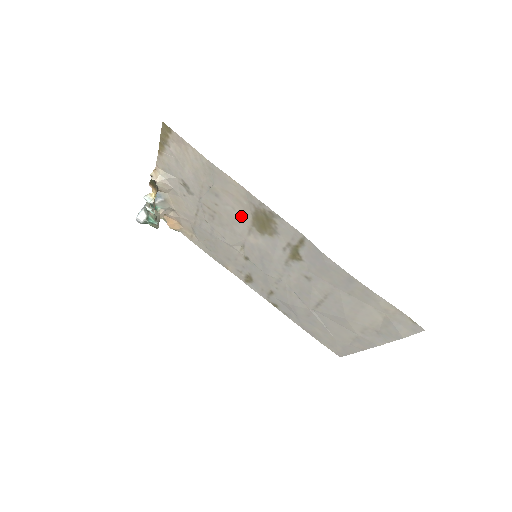
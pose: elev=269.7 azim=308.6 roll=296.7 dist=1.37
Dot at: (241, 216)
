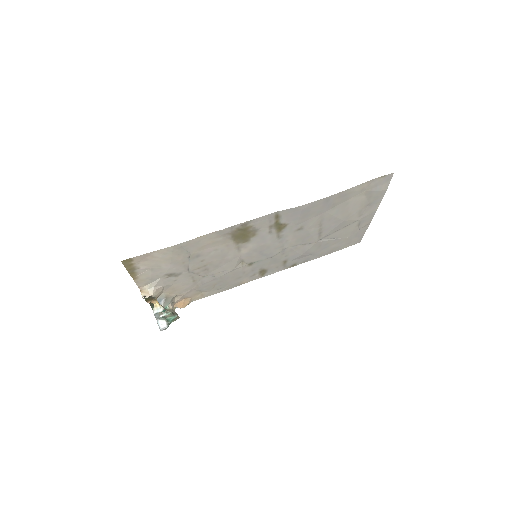
Dot at: (225, 248)
